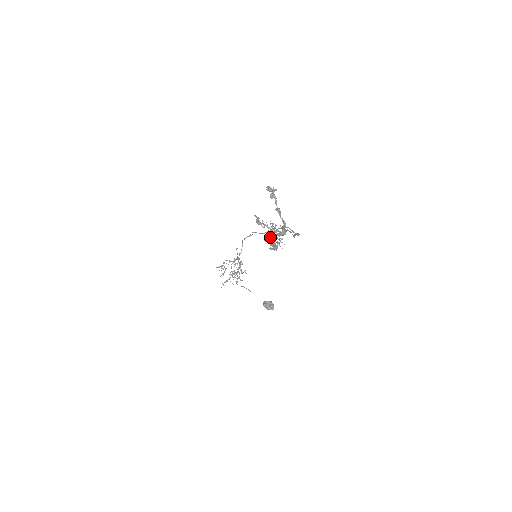
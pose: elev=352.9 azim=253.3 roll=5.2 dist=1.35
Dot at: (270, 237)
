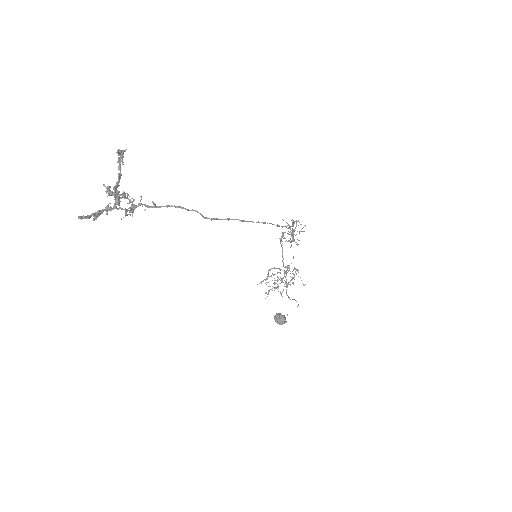
Dot at: (106, 207)
